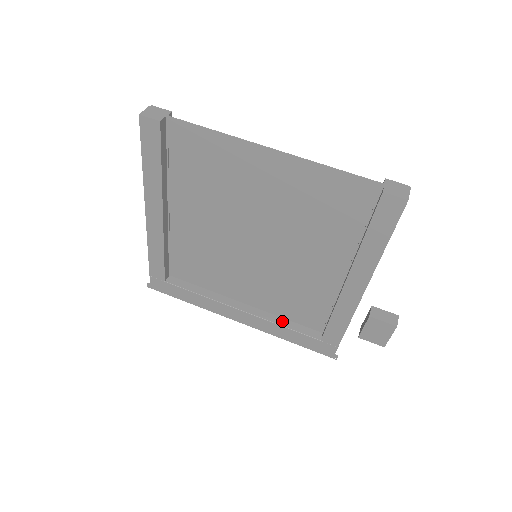
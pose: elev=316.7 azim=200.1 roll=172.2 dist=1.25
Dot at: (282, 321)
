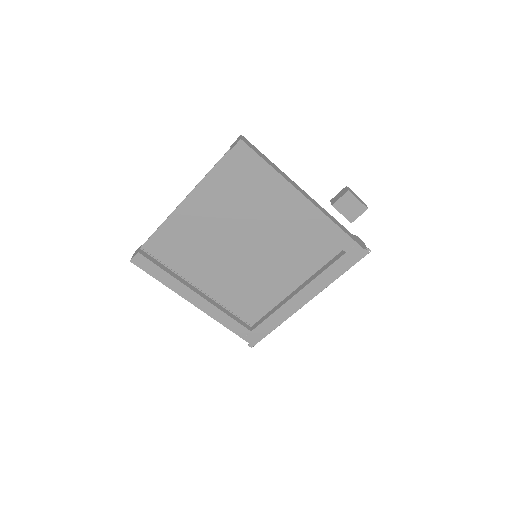
Dot at: (320, 271)
